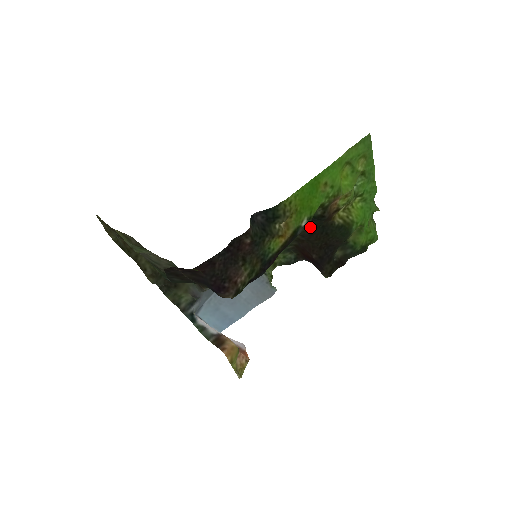
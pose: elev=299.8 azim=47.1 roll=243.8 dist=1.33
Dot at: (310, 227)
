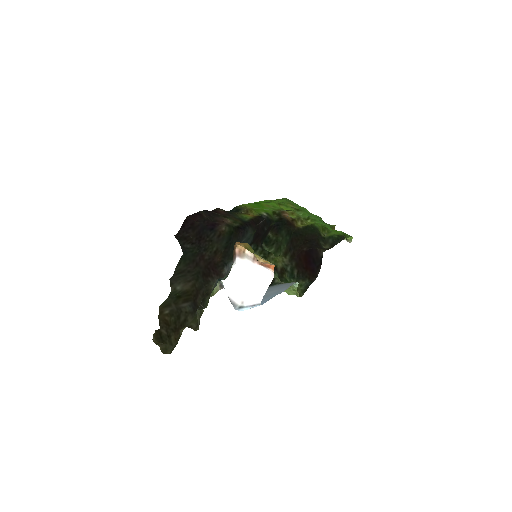
Dot at: (287, 239)
